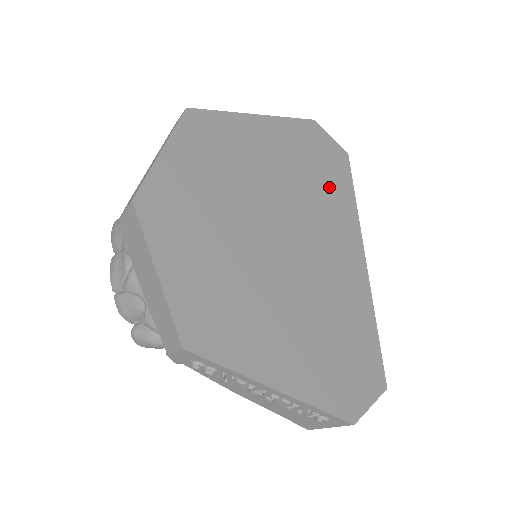
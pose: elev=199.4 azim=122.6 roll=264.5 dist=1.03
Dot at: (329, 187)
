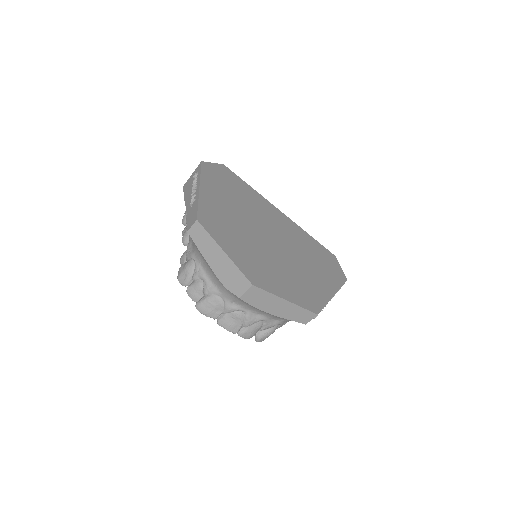
Dot at: (244, 193)
